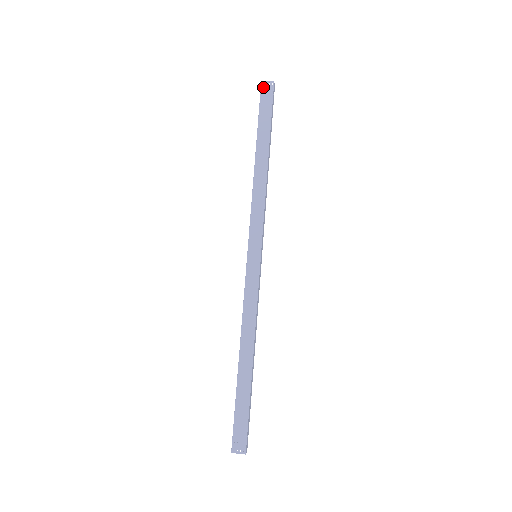
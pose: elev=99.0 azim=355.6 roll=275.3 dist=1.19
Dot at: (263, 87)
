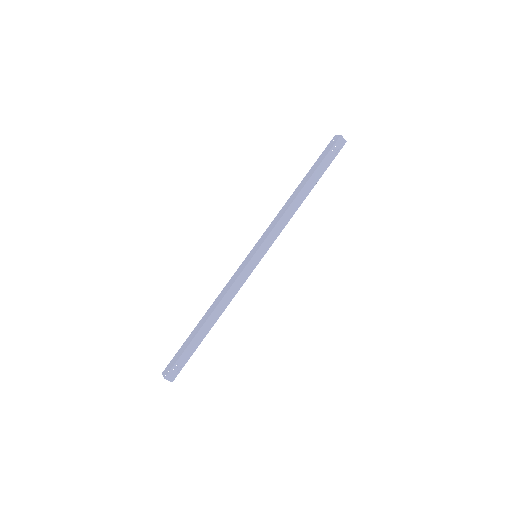
Dot at: (333, 139)
